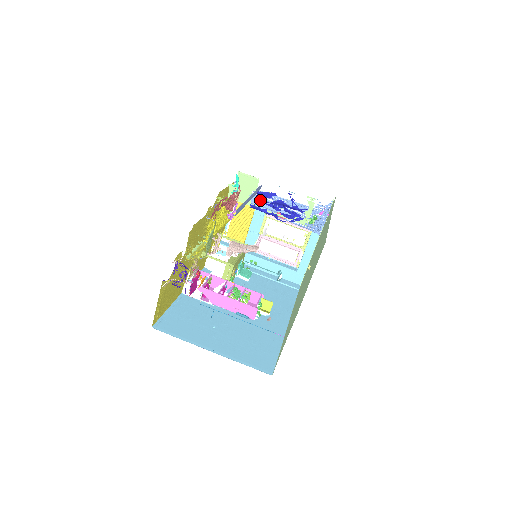
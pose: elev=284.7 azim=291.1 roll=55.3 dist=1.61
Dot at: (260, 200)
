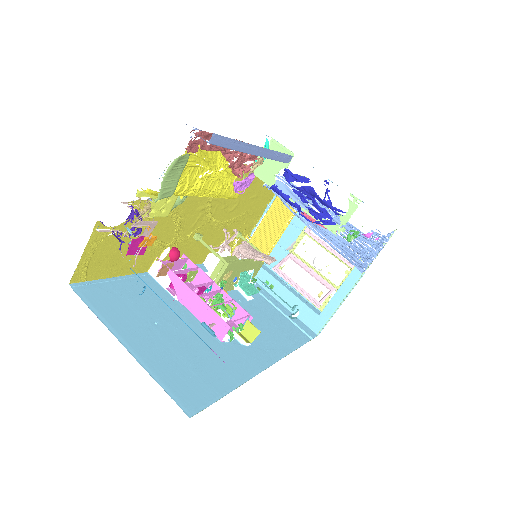
Dot at: (300, 203)
